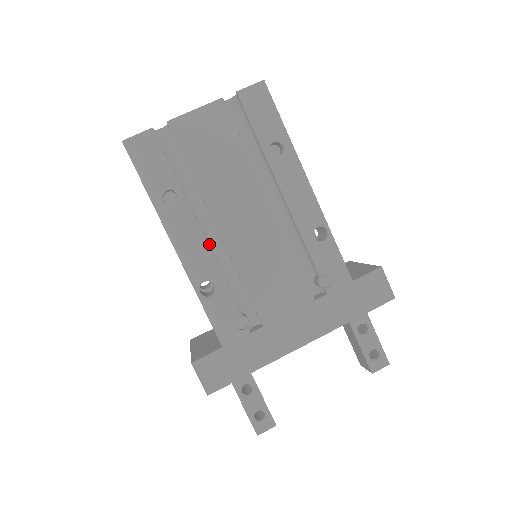
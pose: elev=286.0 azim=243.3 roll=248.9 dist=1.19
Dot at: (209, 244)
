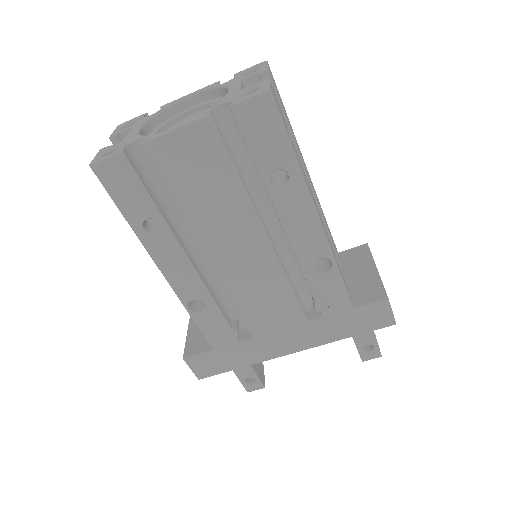
Dot at: (199, 262)
